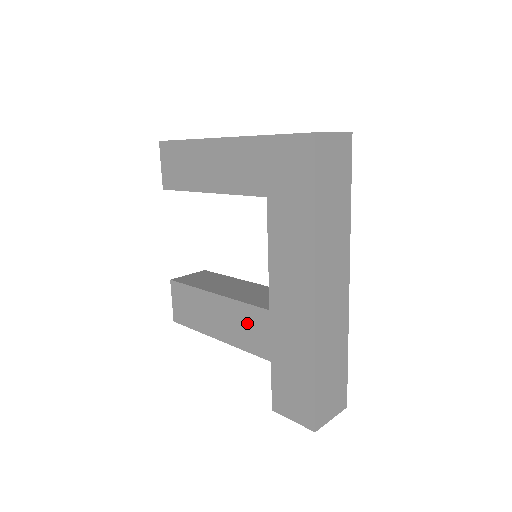
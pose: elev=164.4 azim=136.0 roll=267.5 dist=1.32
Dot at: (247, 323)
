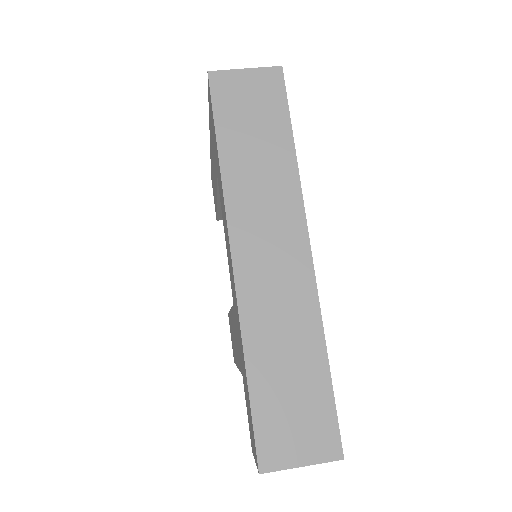
Dot at: (235, 332)
